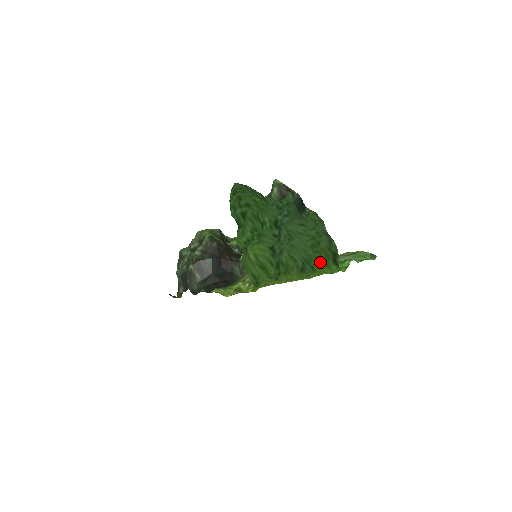
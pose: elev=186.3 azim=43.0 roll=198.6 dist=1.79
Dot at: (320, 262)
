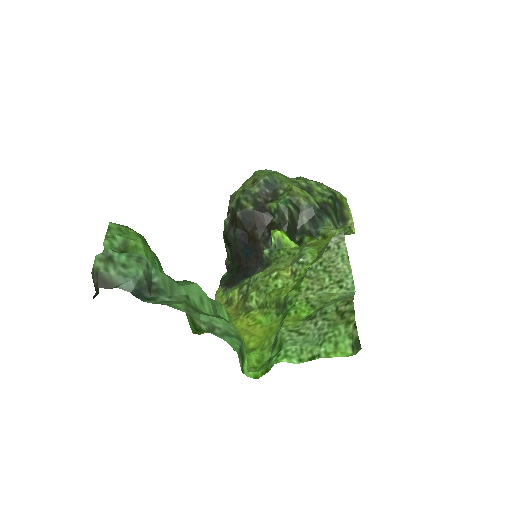
Dot at: occluded
